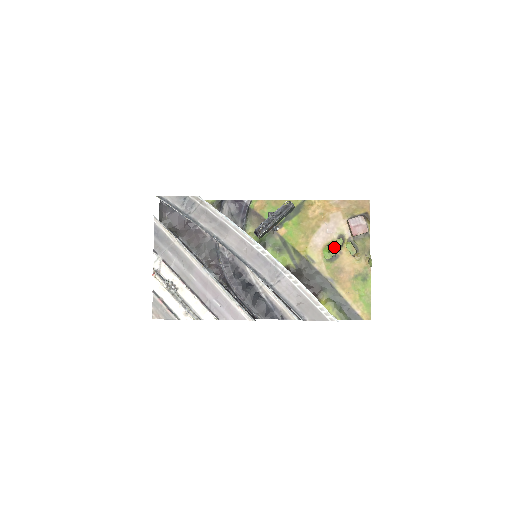
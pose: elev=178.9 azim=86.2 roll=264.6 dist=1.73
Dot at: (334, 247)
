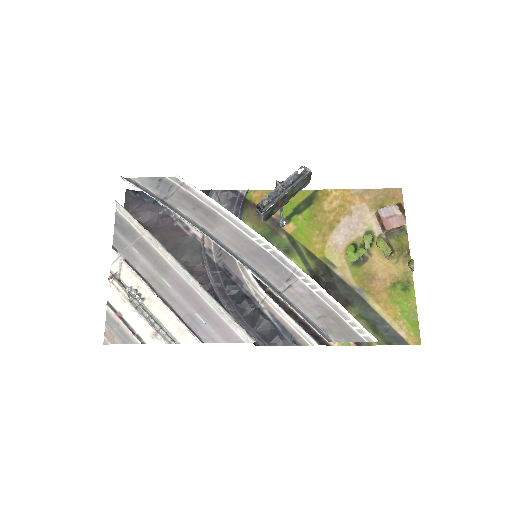
Dot at: (361, 247)
